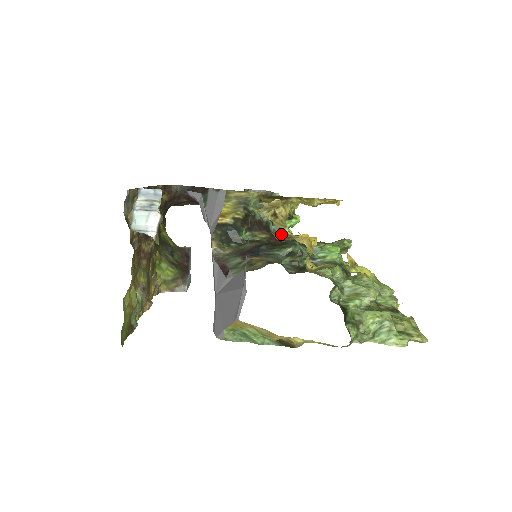
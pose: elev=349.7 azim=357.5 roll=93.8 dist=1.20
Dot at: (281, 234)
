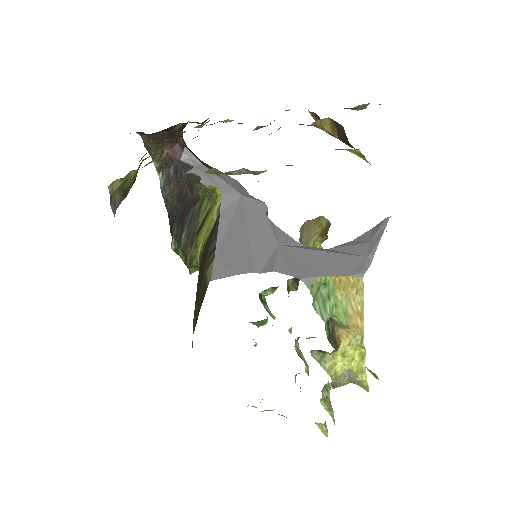
Dot at: occluded
